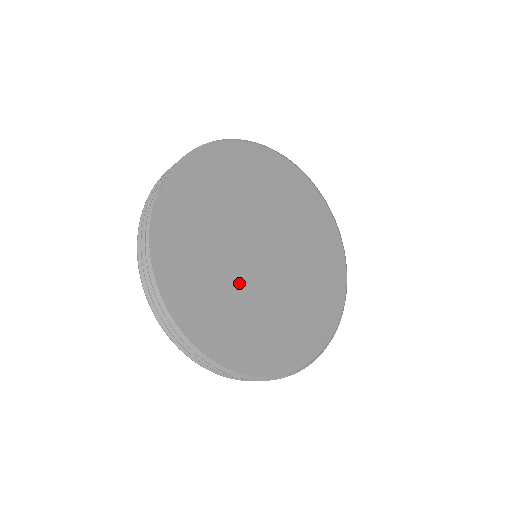
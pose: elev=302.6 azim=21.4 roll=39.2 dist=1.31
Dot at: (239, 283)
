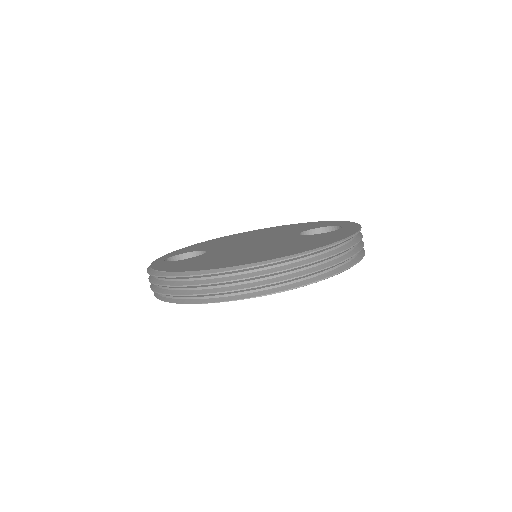
Dot at: occluded
